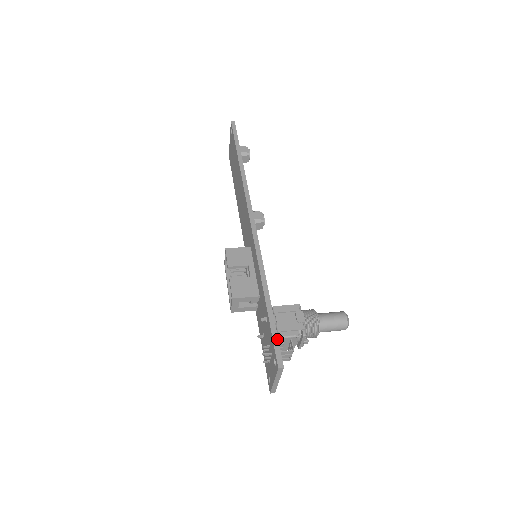
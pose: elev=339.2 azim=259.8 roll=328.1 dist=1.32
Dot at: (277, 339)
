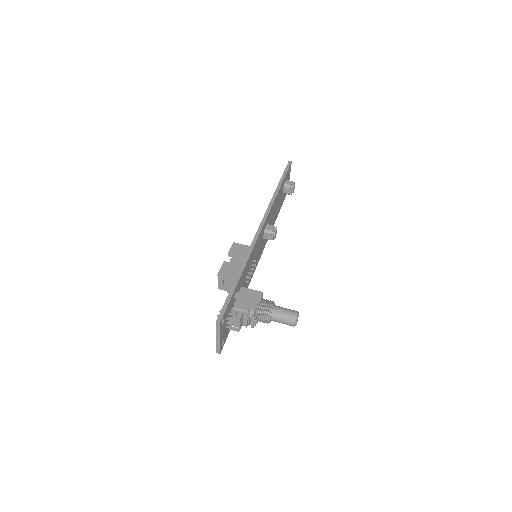
Dot at: (227, 305)
